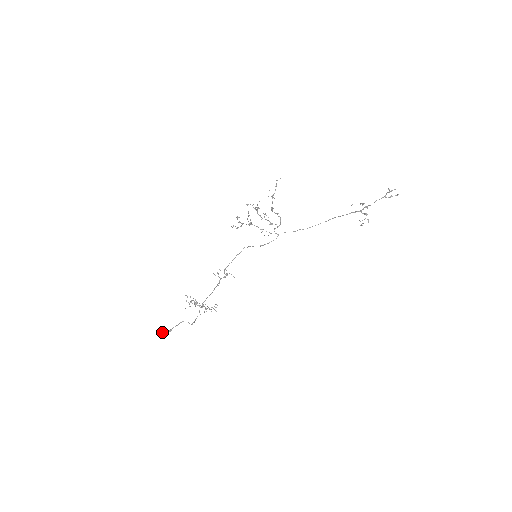
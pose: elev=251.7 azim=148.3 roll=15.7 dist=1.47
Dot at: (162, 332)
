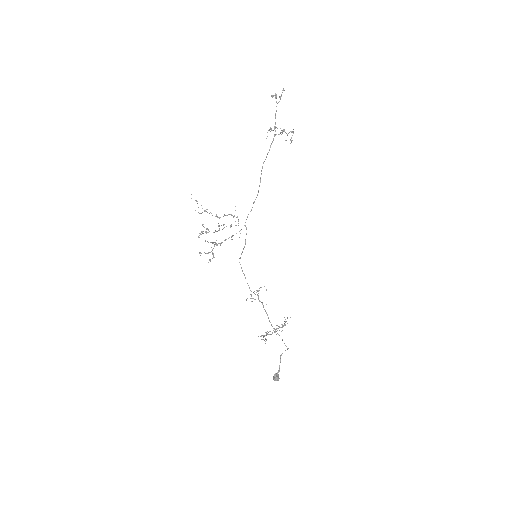
Dot at: (274, 379)
